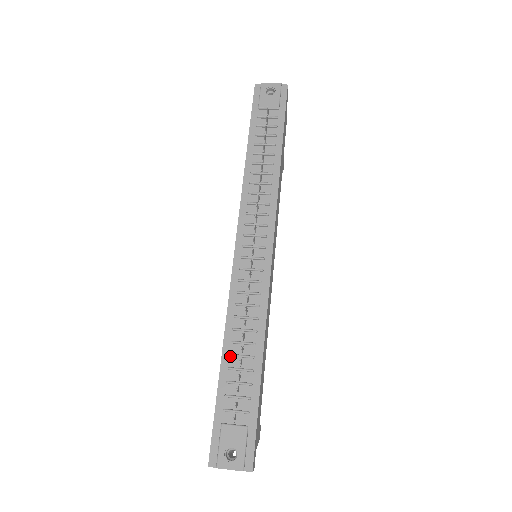
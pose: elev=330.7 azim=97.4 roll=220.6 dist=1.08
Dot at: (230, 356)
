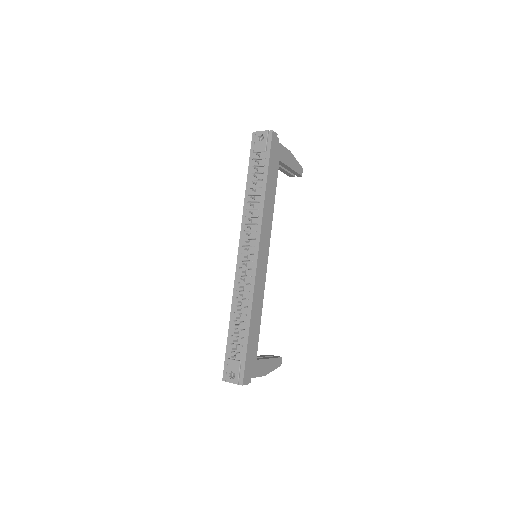
Dot at: (234, 321)
